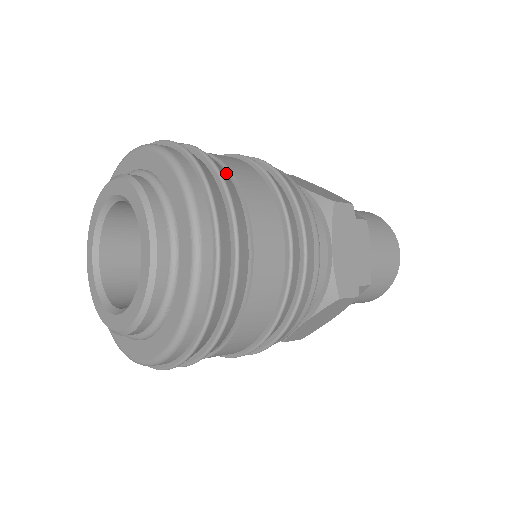
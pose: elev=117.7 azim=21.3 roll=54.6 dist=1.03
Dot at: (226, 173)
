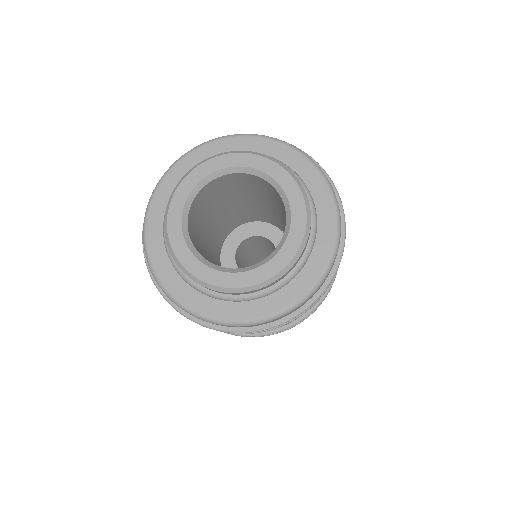
Dot at: occluded
